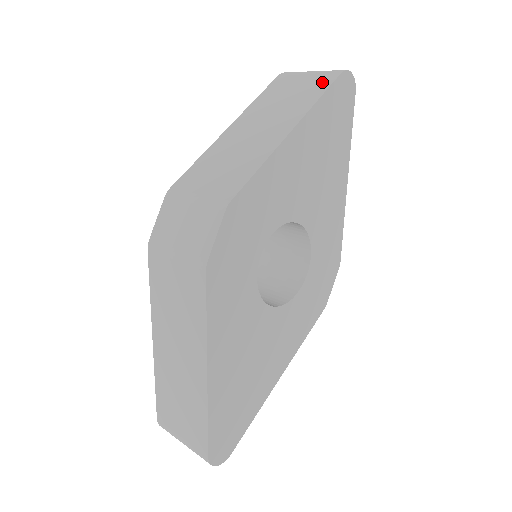
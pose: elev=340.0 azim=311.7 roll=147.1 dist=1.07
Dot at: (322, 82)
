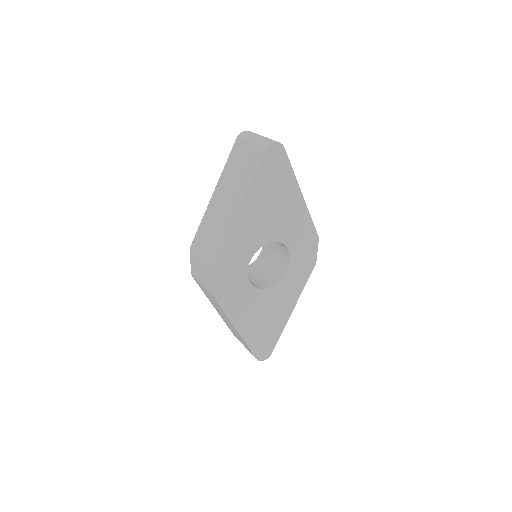
Dot at: (255, 159)
